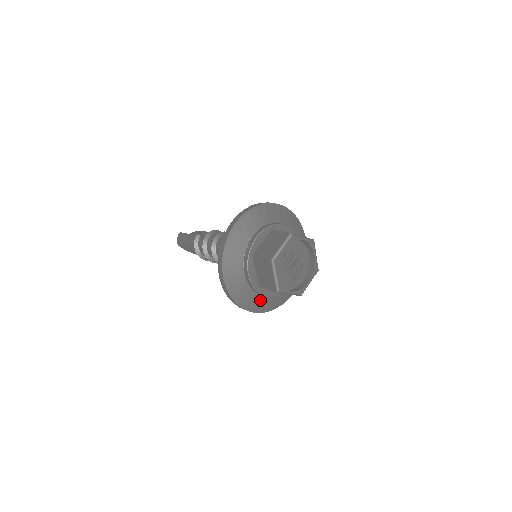
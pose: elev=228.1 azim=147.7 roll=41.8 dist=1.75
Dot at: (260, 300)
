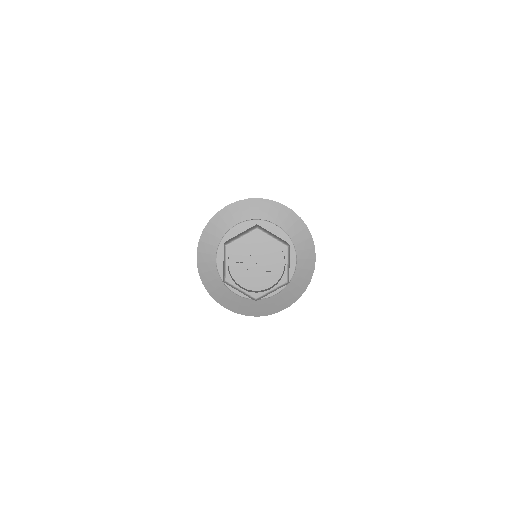
Dot at: (278, 297)
